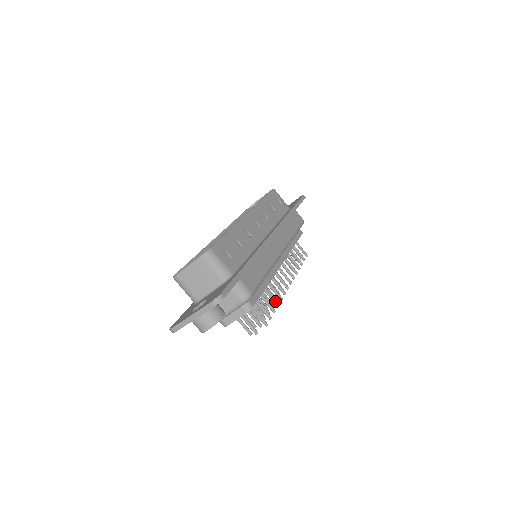
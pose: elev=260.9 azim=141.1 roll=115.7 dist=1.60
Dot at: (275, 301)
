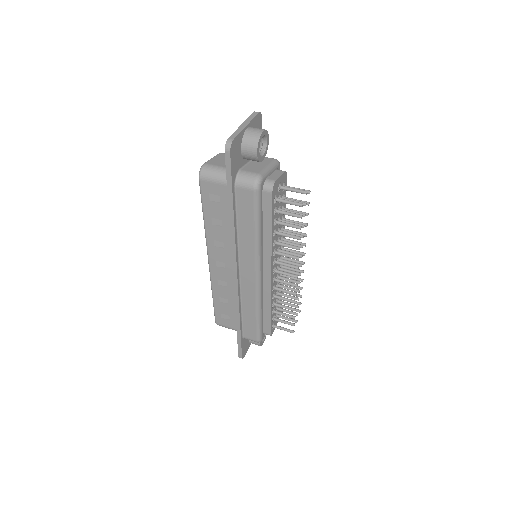
Dot at: (301, 222)
